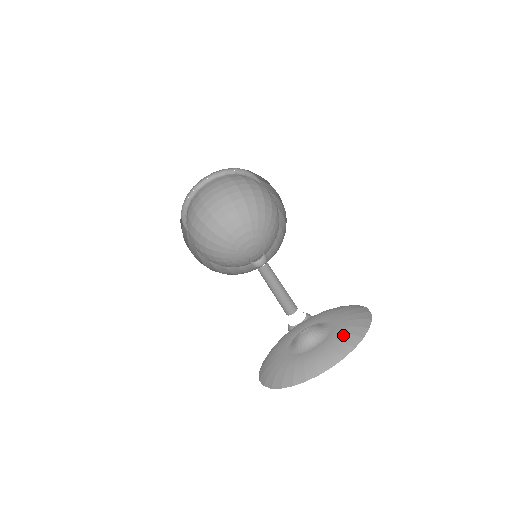
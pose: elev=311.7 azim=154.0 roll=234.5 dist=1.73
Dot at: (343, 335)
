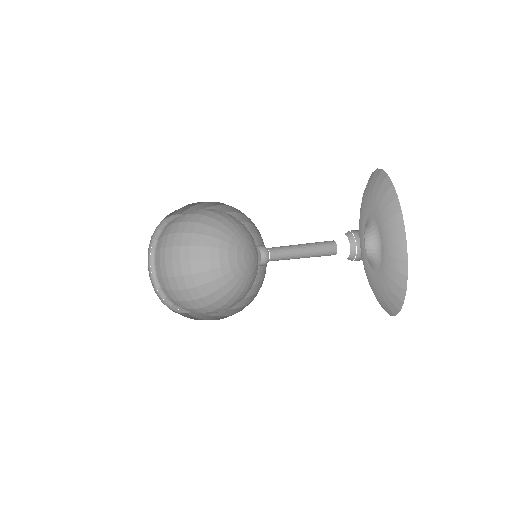
Dot at: (387, 288)
